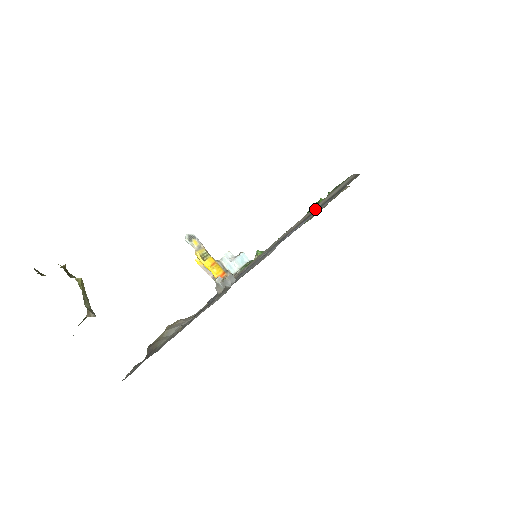
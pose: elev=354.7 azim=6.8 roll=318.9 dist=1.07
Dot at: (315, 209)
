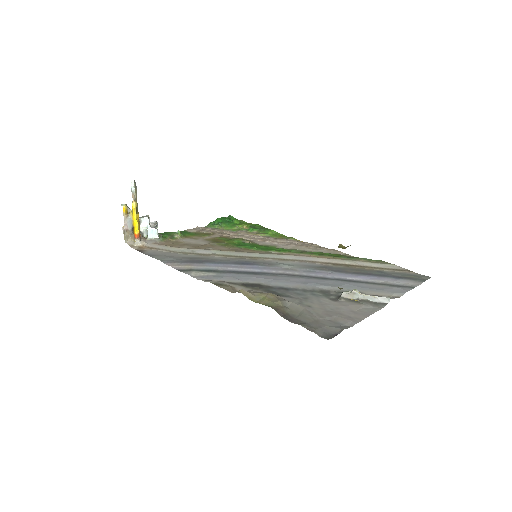
Dot at: (355, 264)
